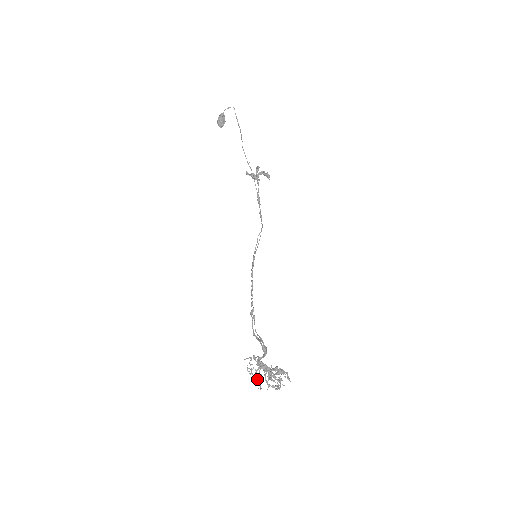
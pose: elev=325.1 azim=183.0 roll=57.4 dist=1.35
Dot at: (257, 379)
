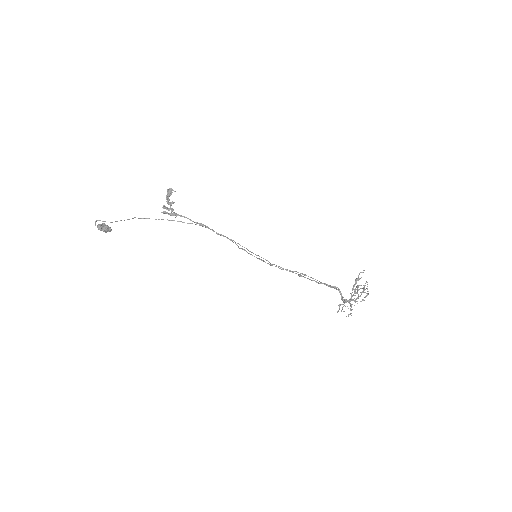
Dot at: occluded
